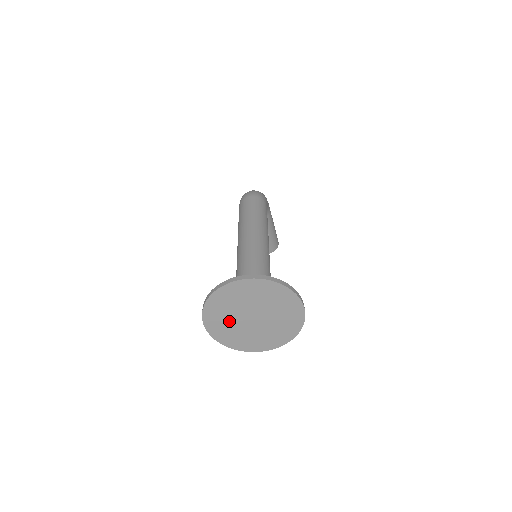
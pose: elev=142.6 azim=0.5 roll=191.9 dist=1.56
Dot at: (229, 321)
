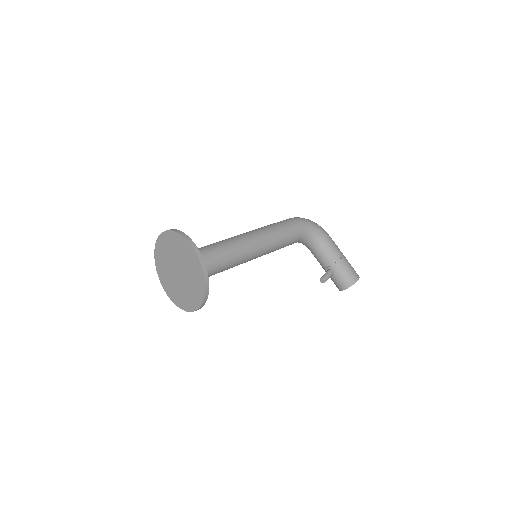
Dot at: (170, 278)
